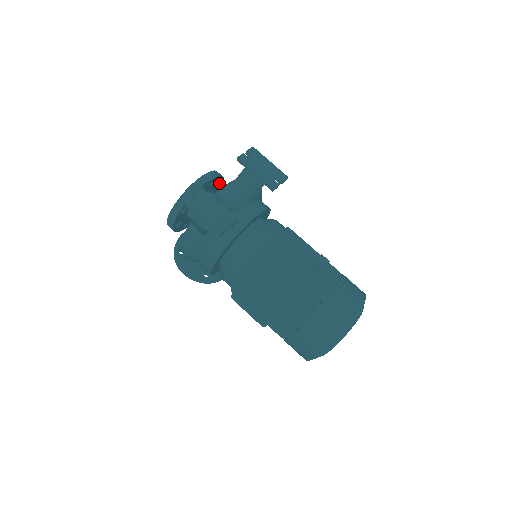
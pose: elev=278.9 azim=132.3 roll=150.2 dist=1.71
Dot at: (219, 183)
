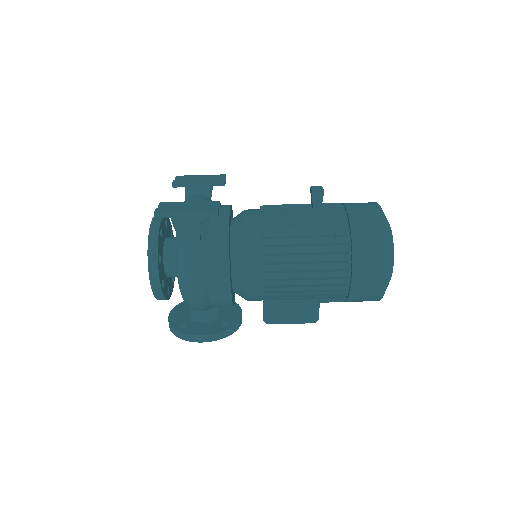
Dot at: occluded
